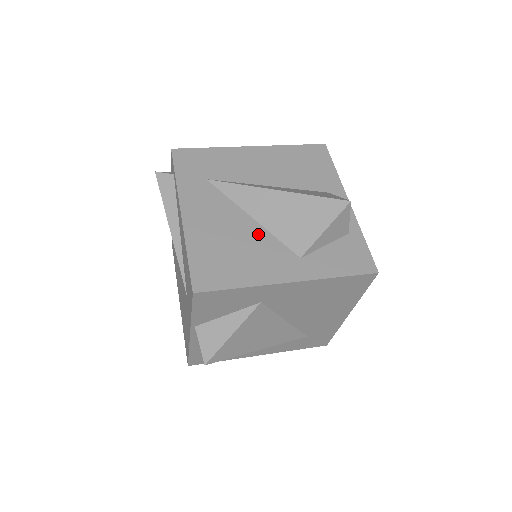
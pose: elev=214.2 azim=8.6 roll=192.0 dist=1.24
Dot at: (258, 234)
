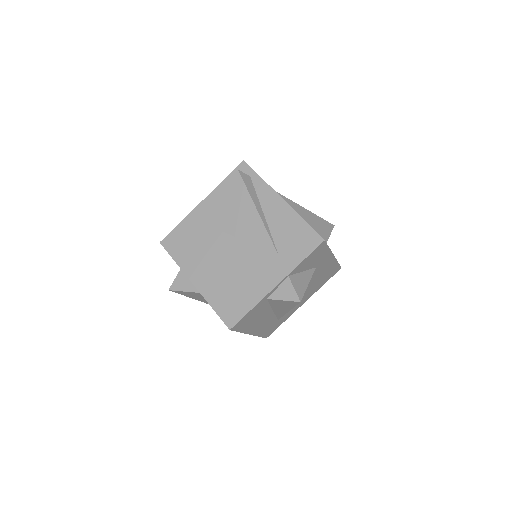
Dot at: occluded
